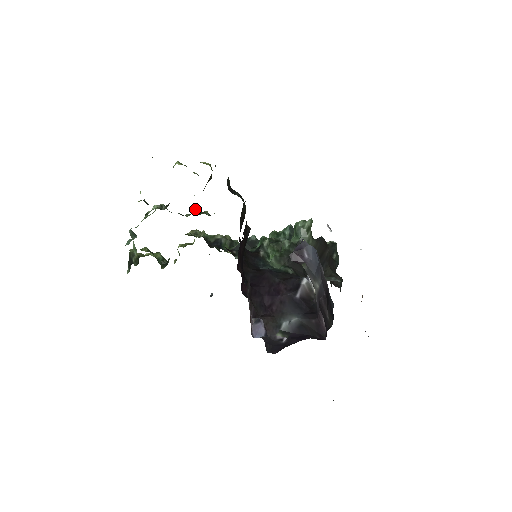
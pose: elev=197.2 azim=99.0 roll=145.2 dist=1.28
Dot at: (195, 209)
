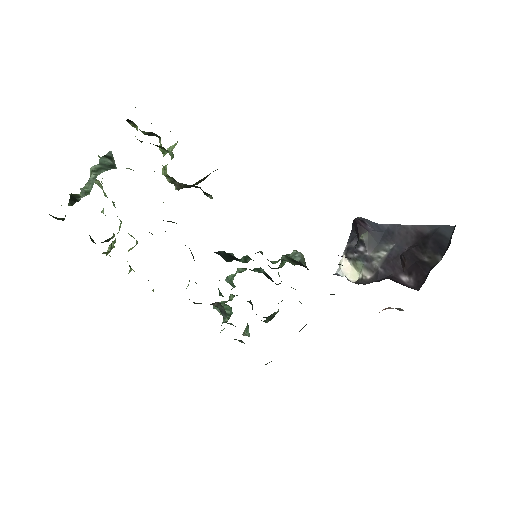
Dot at: occluded
